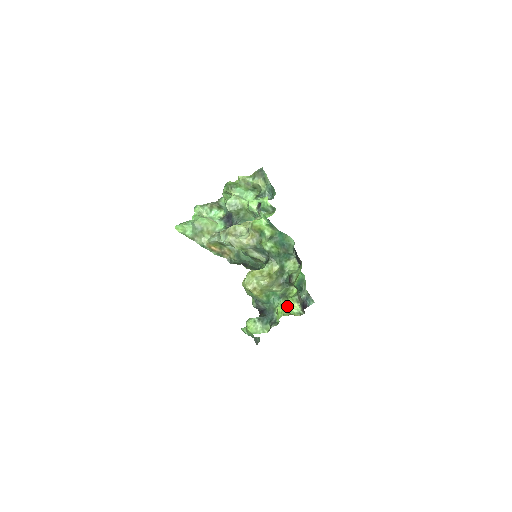
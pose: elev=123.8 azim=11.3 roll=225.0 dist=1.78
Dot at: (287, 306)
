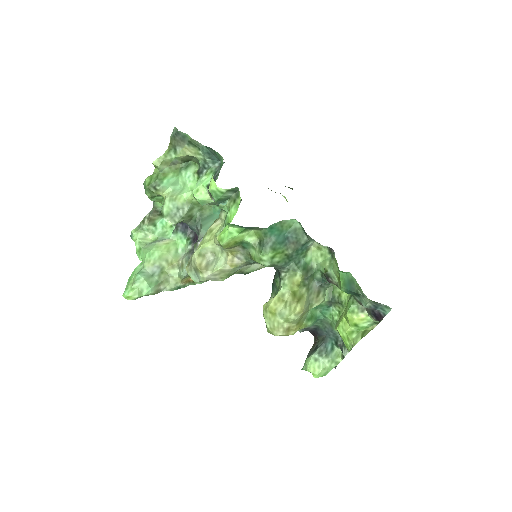
Dot at: (350, 324)
